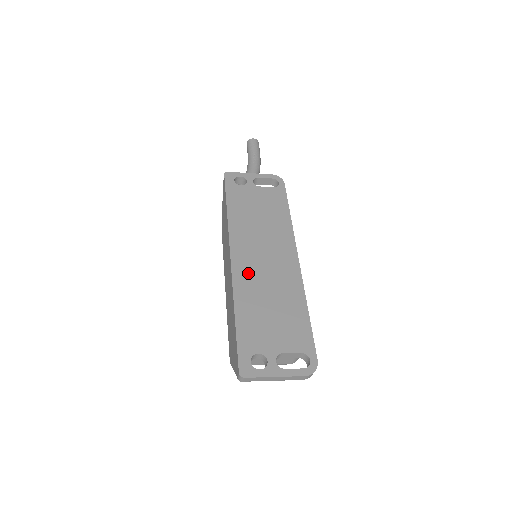
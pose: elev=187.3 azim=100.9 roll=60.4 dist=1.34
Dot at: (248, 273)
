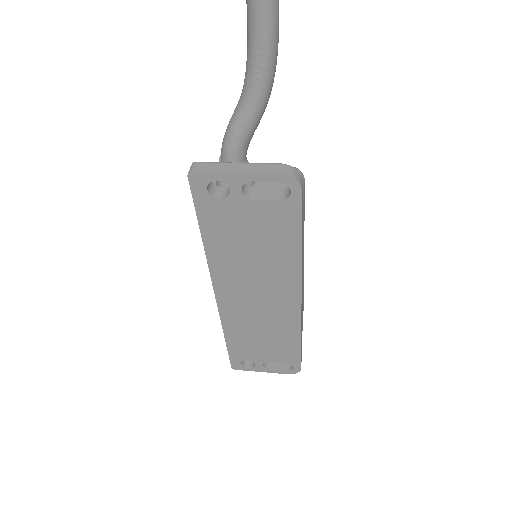
Dot at: (237, 310)
